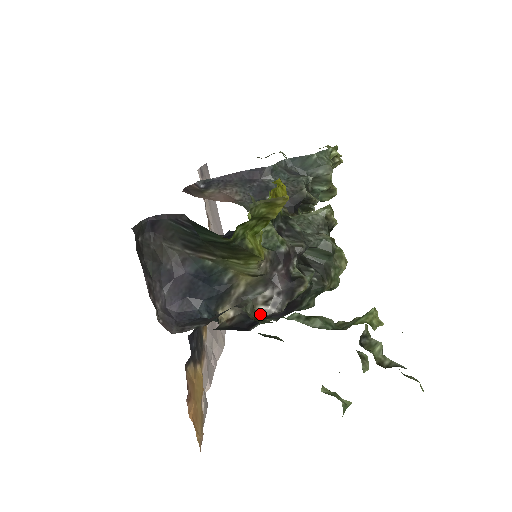
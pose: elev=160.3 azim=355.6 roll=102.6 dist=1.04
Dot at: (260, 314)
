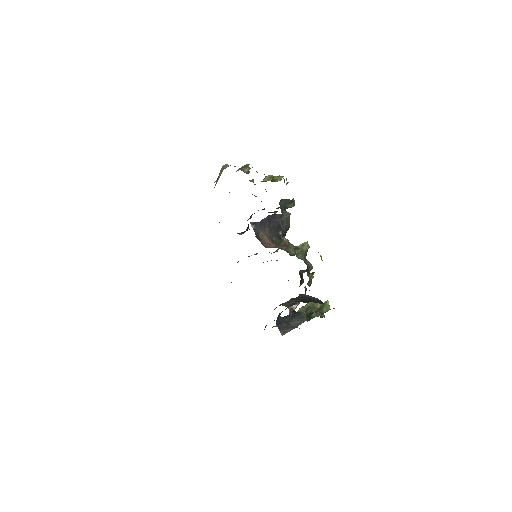
Dot at: (294, 310)
